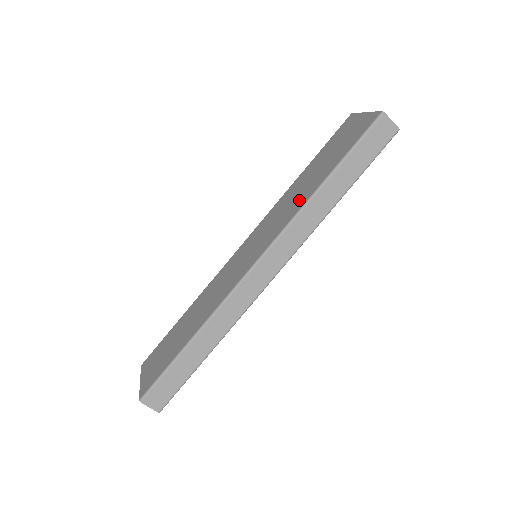
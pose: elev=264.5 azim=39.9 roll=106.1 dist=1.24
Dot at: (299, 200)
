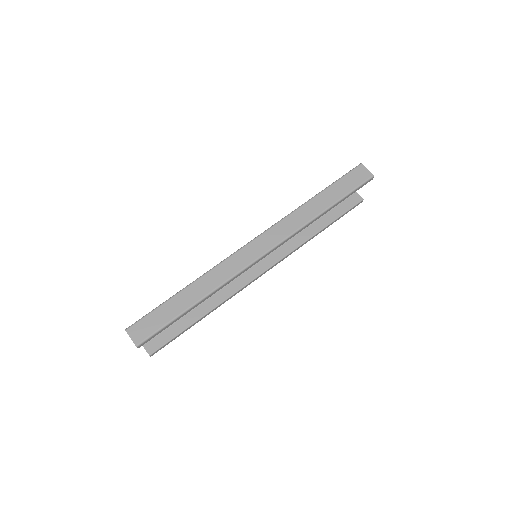
Dot at: occluded
